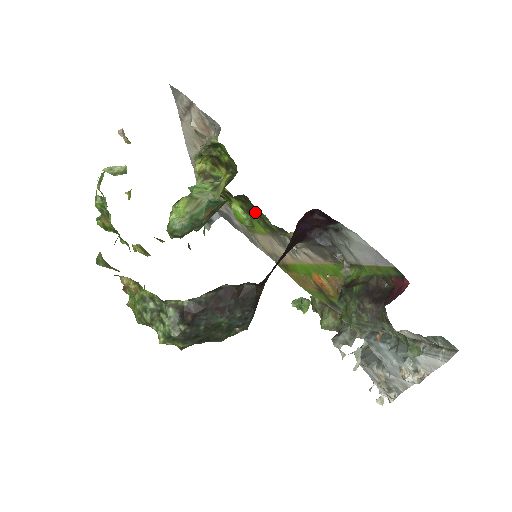
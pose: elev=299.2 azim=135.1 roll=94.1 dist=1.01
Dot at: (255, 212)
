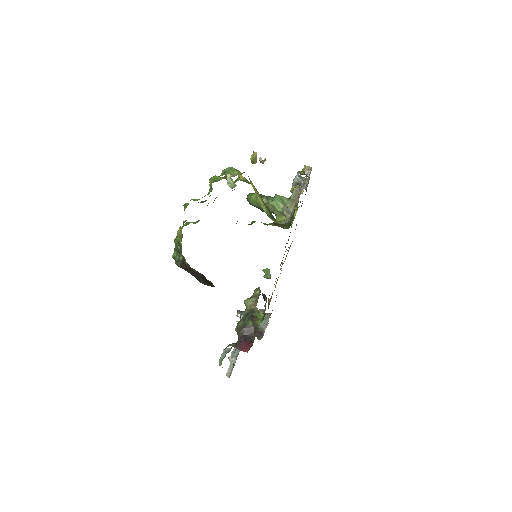
Dot at: occluded
